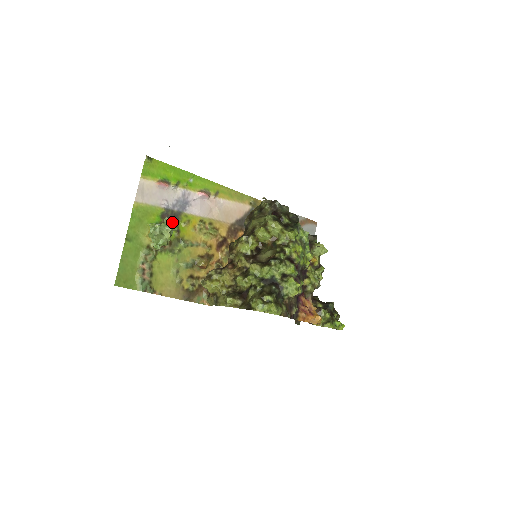
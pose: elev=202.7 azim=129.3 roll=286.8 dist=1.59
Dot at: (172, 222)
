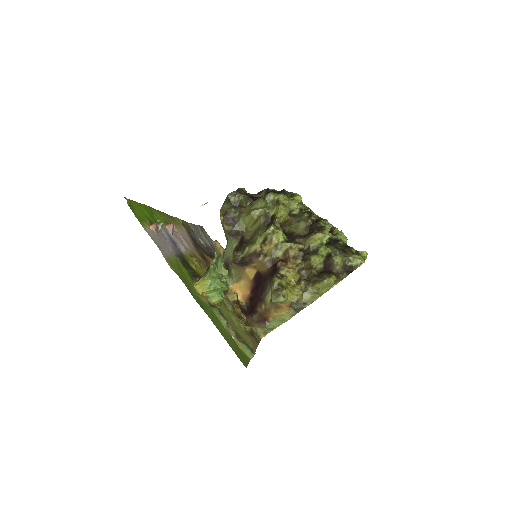
Dot at: (218, 253)
